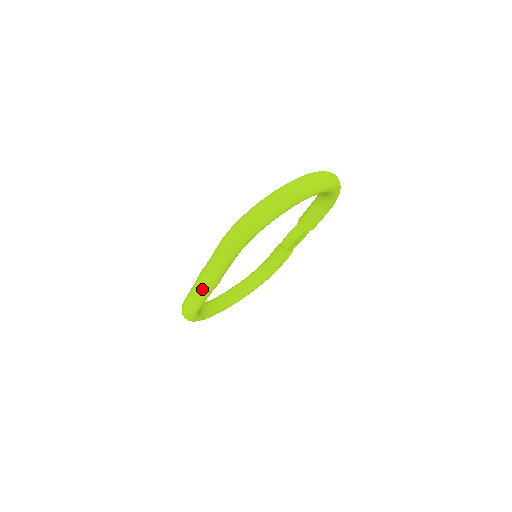
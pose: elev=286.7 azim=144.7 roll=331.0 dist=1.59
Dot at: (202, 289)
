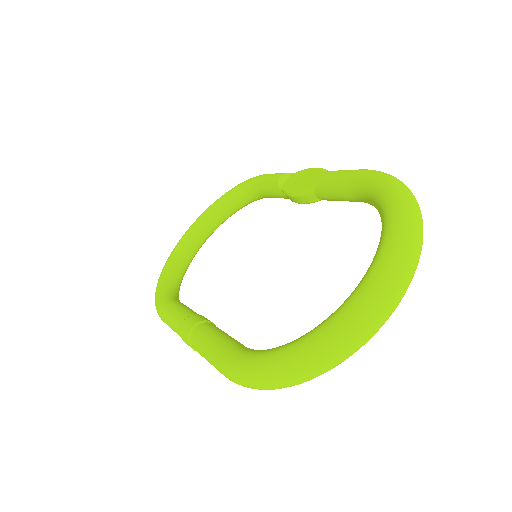
Dot at: occluded
